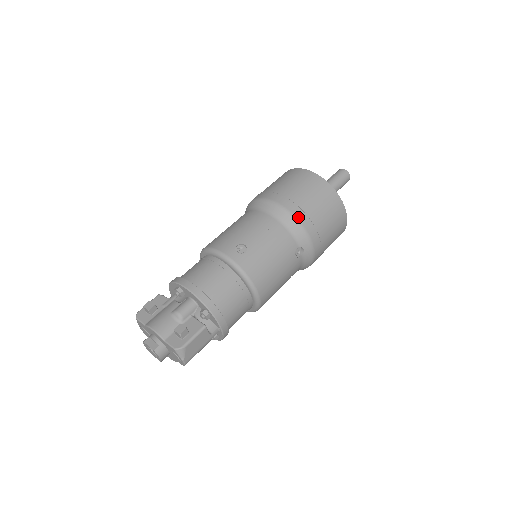
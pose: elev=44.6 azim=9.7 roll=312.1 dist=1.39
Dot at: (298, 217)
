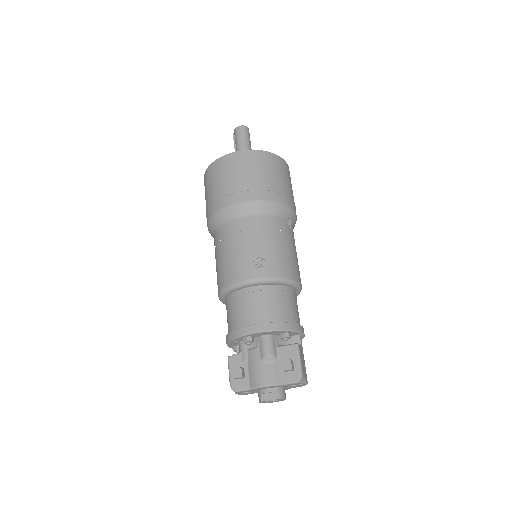
Dot at: (269, 198)
